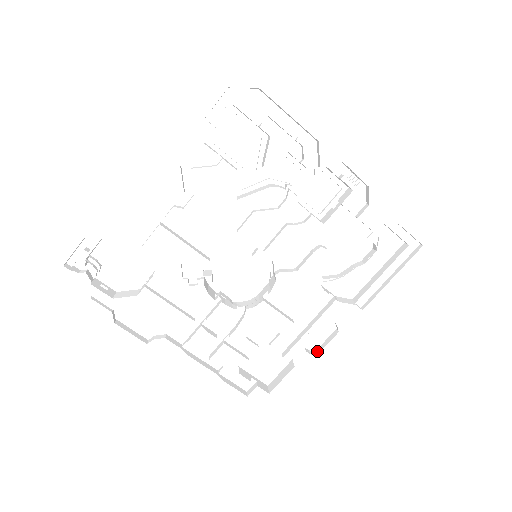
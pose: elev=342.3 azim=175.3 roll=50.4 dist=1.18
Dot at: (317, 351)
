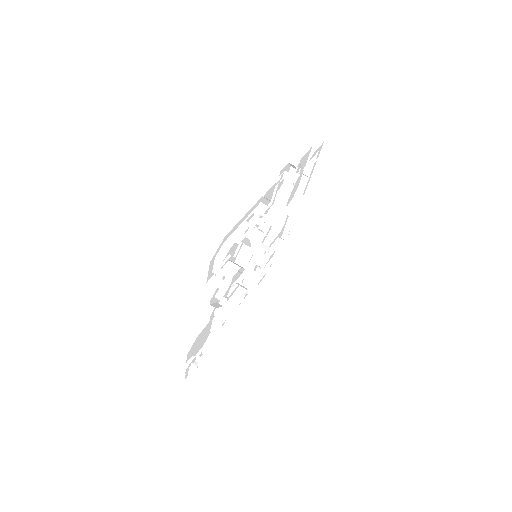
Dot at: (292, 226)
